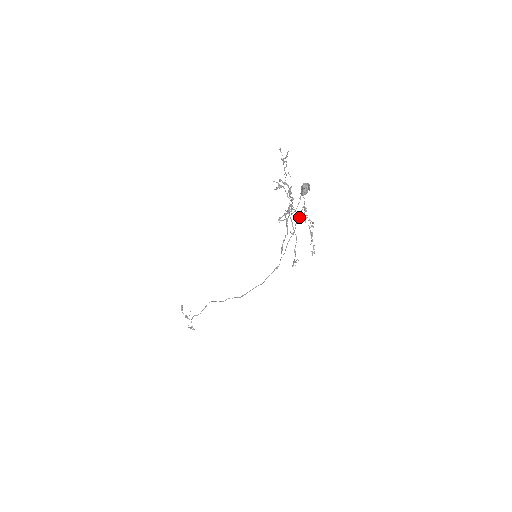
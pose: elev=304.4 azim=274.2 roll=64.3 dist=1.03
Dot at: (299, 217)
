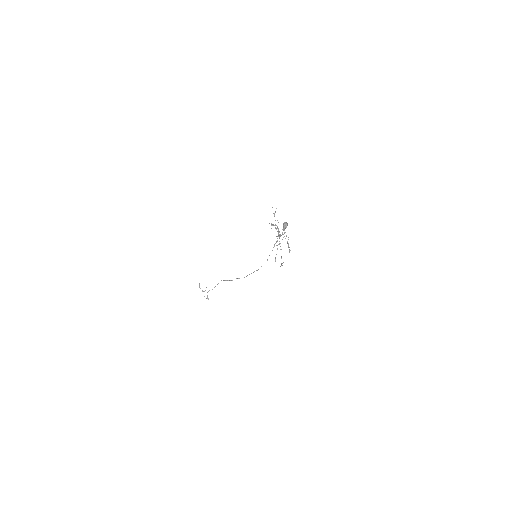
Dot at: occluded
